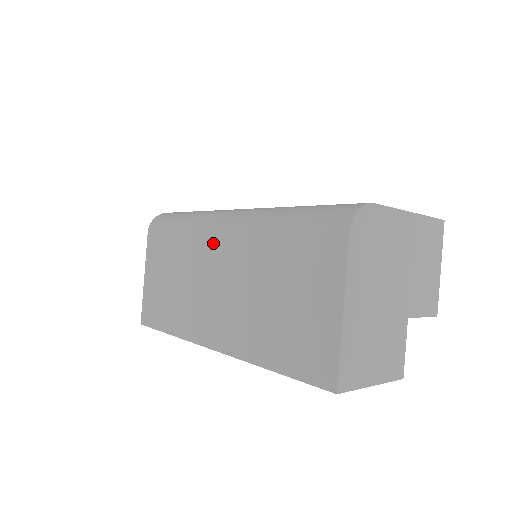
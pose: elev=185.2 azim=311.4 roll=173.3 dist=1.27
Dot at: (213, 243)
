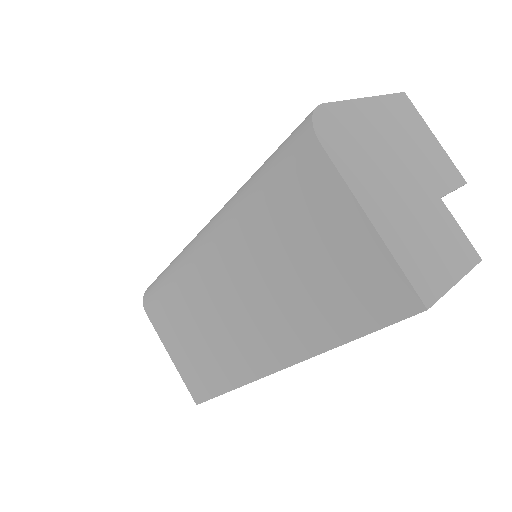
Dot at: (206, 270)
